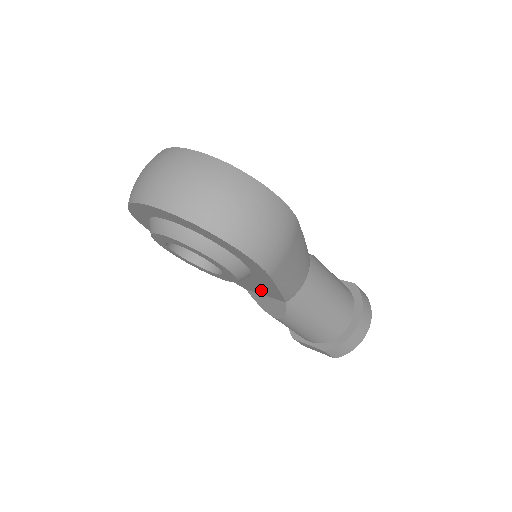
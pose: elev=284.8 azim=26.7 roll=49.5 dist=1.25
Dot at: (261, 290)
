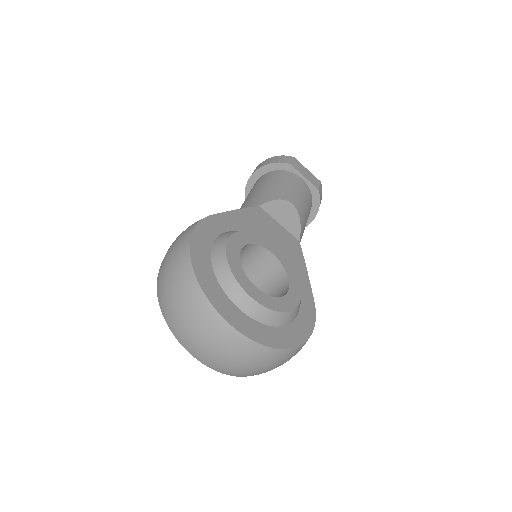
Dot at: occluded
